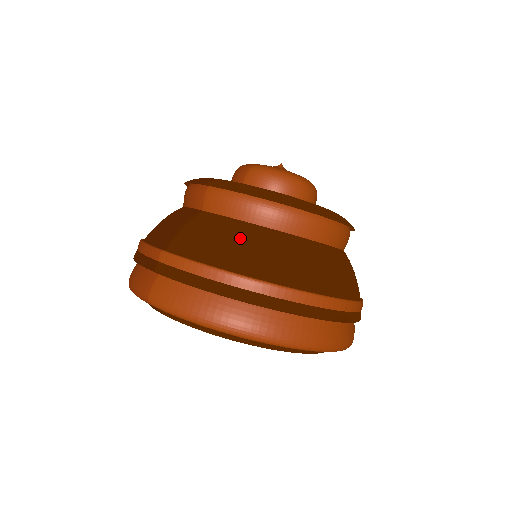
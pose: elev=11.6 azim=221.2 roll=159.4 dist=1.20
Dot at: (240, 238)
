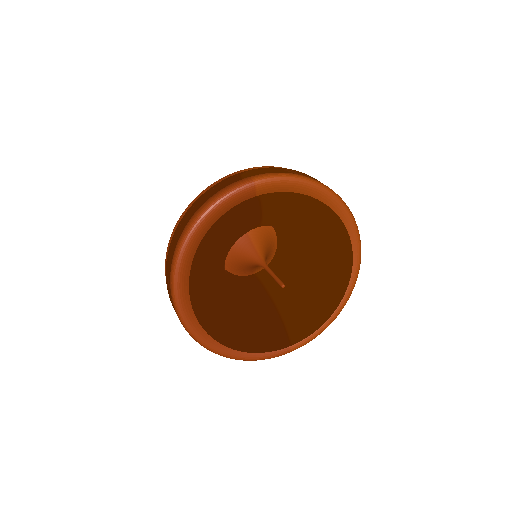
Dot at: occluded
